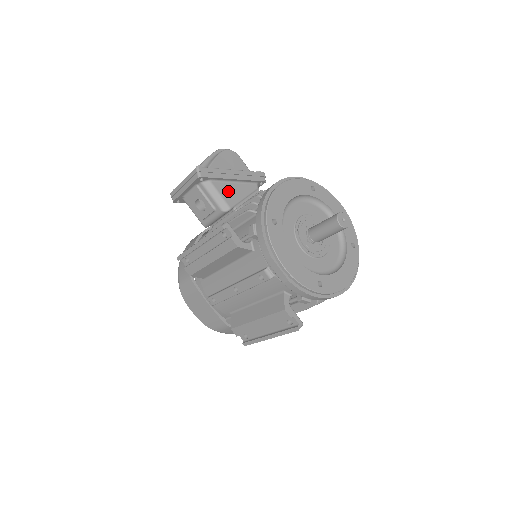
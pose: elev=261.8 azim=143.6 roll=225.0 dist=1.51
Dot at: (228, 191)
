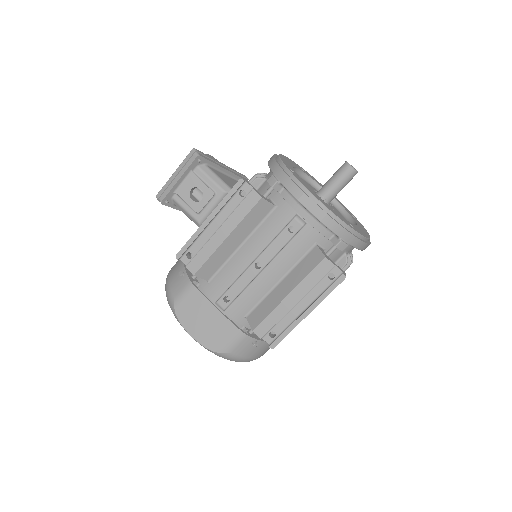
Dot at: (224, 178)
